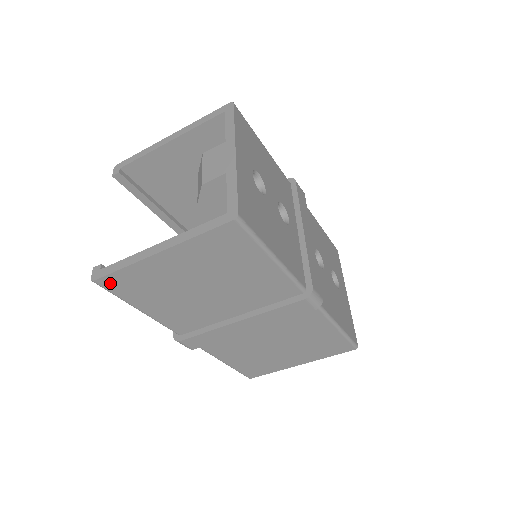
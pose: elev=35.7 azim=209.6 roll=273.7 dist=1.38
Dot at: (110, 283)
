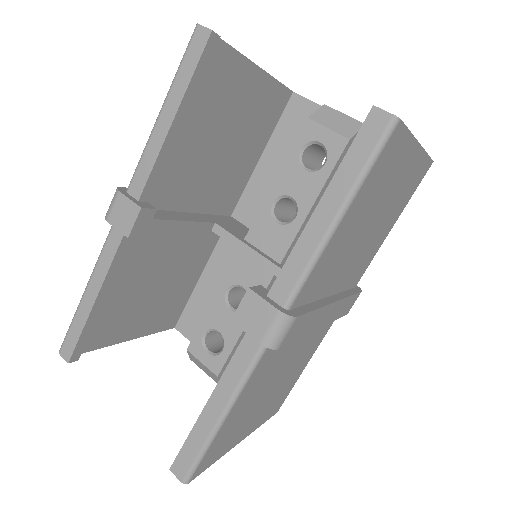
Dot at: (393, 141)
